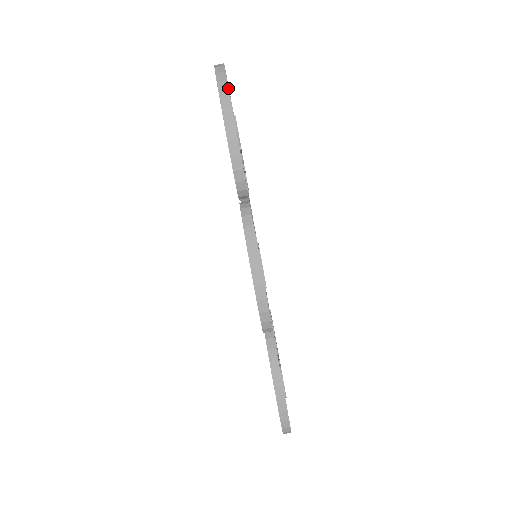
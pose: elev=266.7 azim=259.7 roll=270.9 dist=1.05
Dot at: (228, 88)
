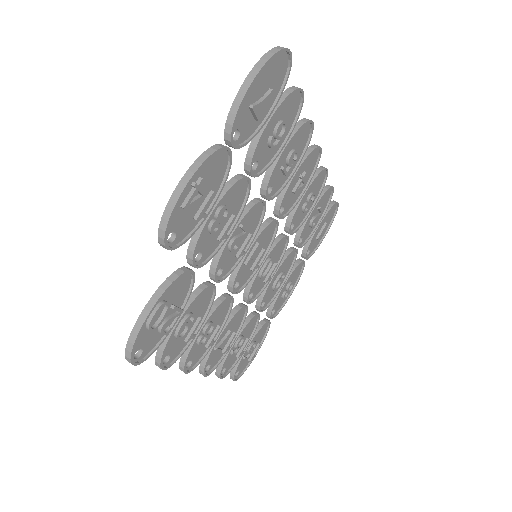
Dot at: (270, 57)
